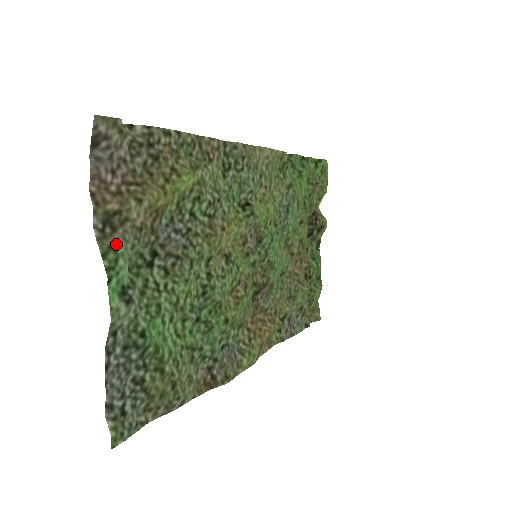
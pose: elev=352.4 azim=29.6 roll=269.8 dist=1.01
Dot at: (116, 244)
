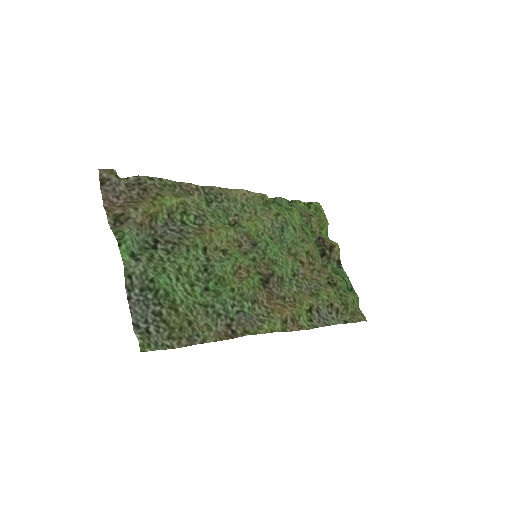
Dot at: (123, 229)
